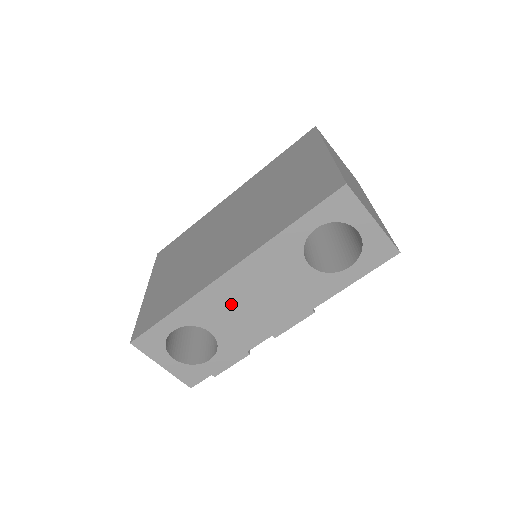
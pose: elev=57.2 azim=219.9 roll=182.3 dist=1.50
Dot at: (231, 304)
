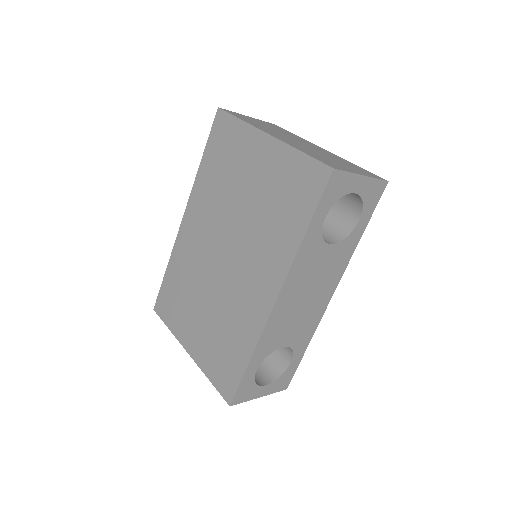
Dot at: (289, 318)
